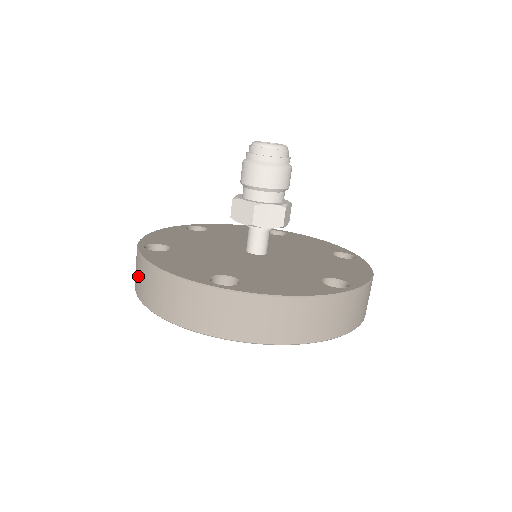
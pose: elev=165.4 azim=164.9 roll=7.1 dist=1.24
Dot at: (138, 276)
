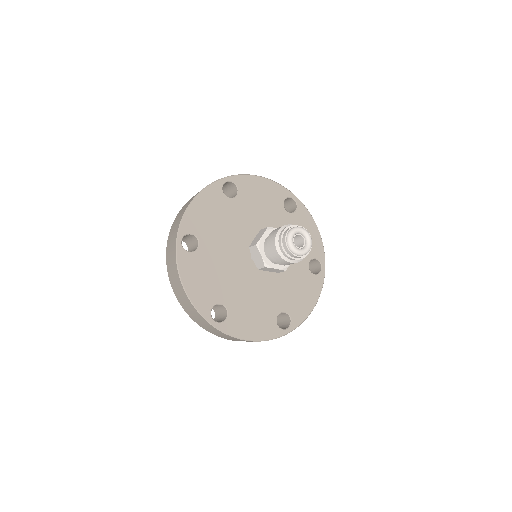
Dot at: (171, 260)
